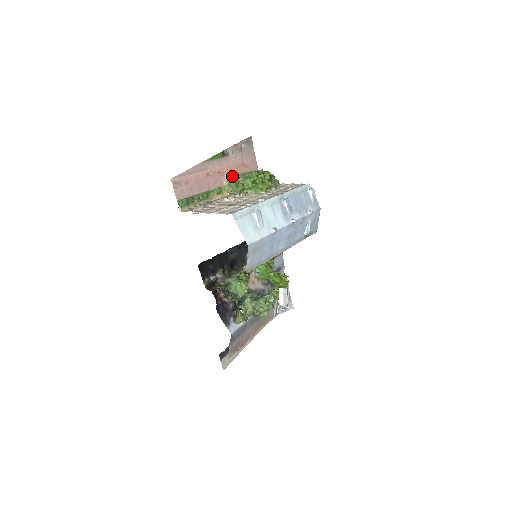
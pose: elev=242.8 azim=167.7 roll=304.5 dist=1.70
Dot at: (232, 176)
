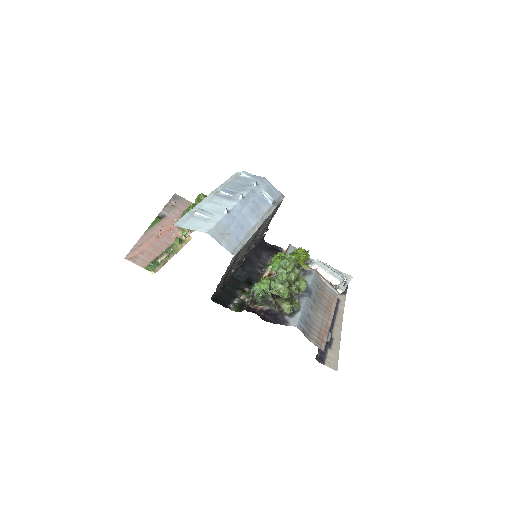
Dot at: occluded
